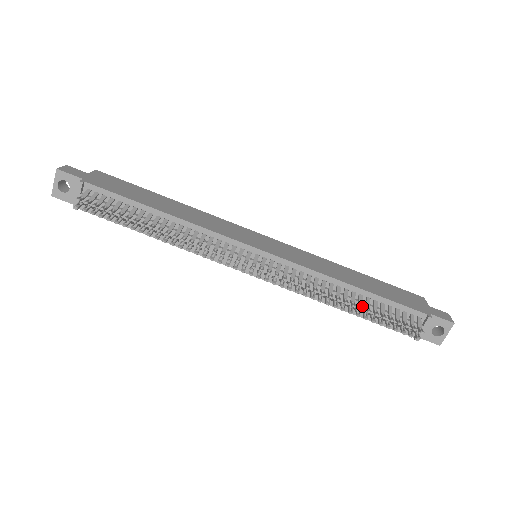
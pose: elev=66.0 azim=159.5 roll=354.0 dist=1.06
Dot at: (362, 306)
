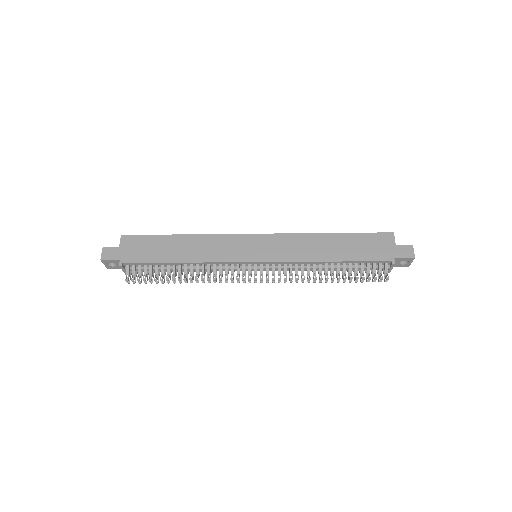
Dot at: (339, 275)
